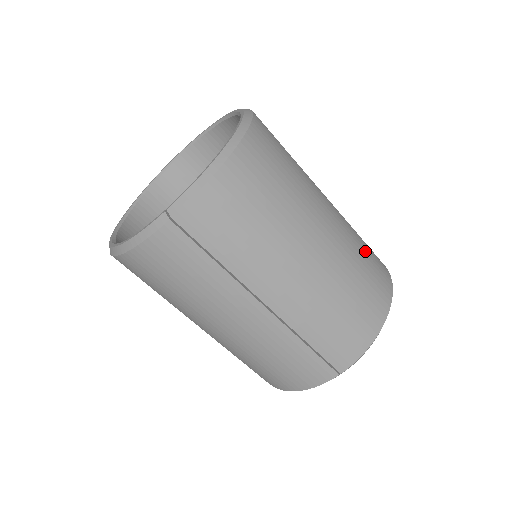
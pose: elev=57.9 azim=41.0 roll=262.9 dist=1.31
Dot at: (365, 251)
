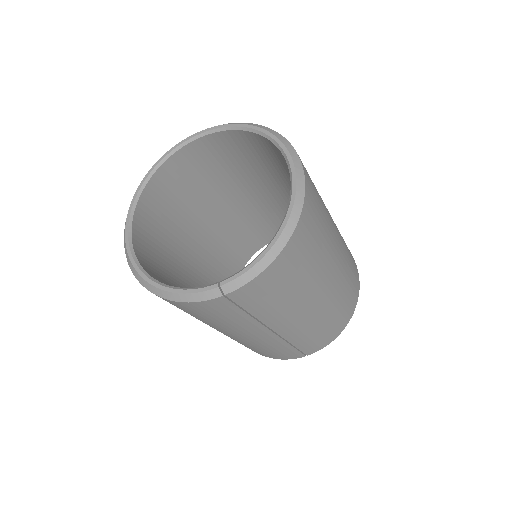
Dot at: (350, 267)
